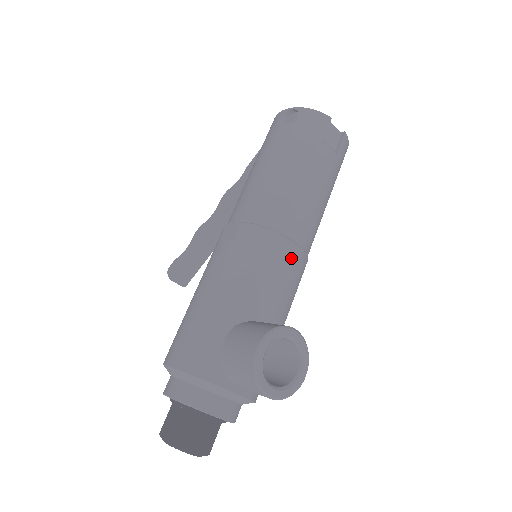
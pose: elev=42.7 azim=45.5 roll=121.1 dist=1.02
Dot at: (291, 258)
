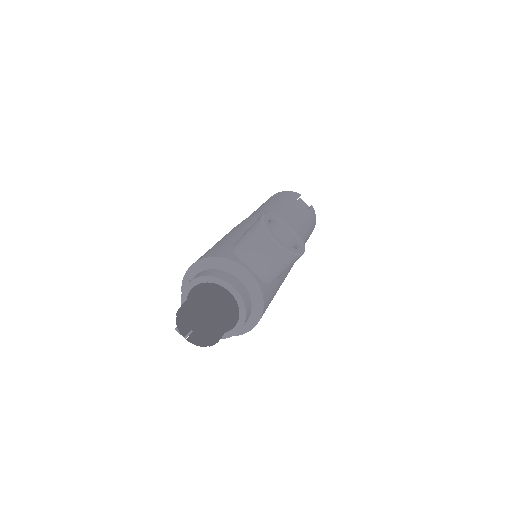
Dot at: occluded
